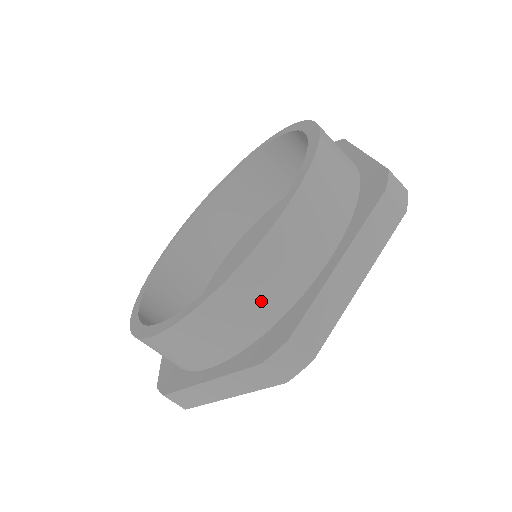
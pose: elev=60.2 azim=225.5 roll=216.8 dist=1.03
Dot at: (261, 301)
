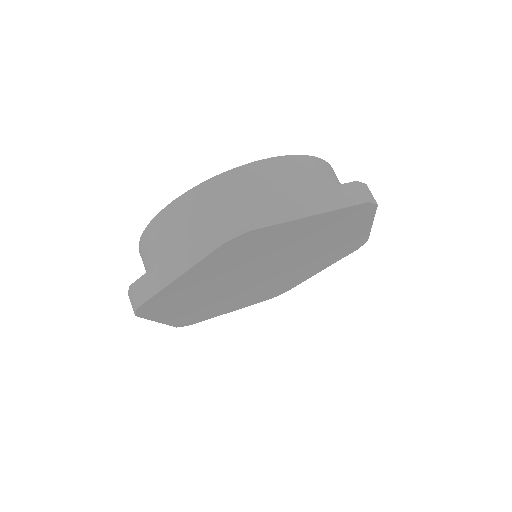
Dot at: (237, 197)
